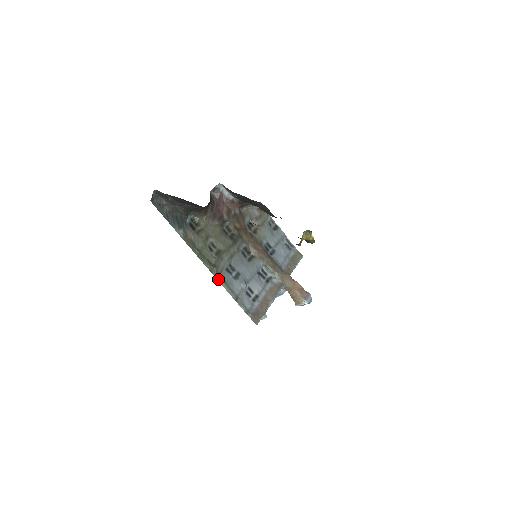
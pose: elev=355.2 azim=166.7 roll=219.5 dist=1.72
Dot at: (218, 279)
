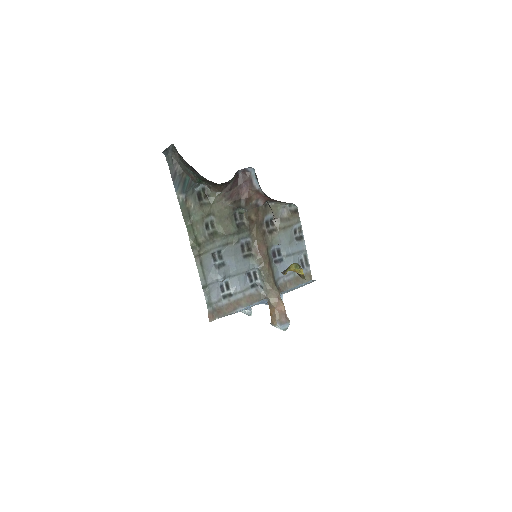
Dot at: (196, 259)
